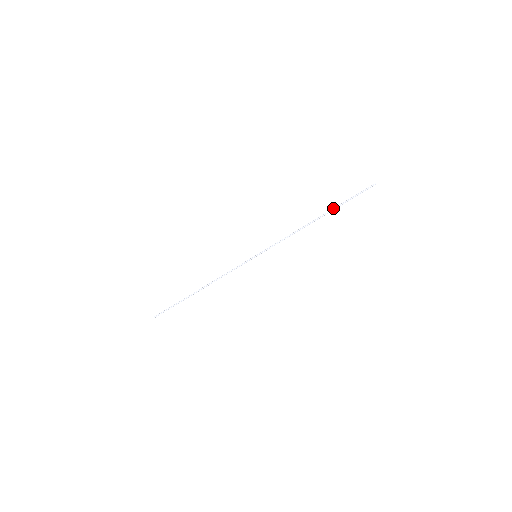
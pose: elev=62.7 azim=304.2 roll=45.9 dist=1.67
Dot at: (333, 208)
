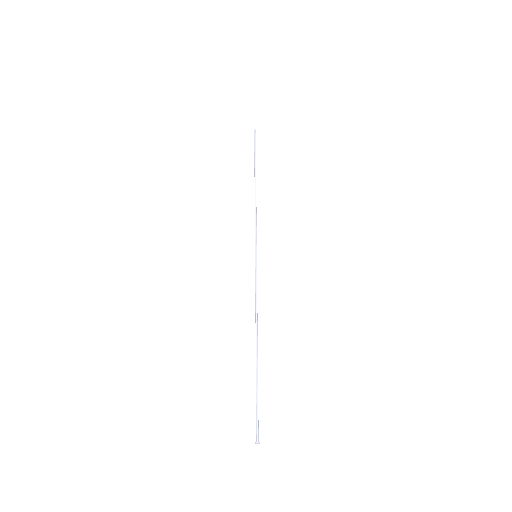
Dot at: (254, 167)
